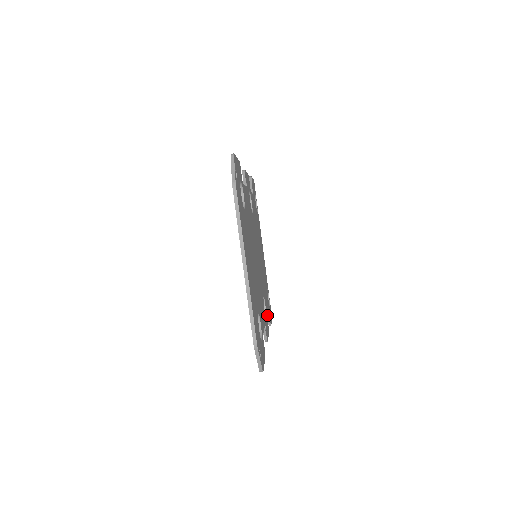
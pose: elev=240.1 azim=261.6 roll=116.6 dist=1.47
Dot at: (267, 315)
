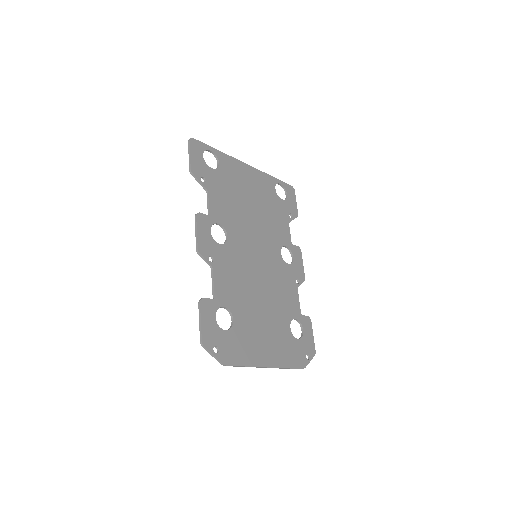
Dot at: (290, 221)
